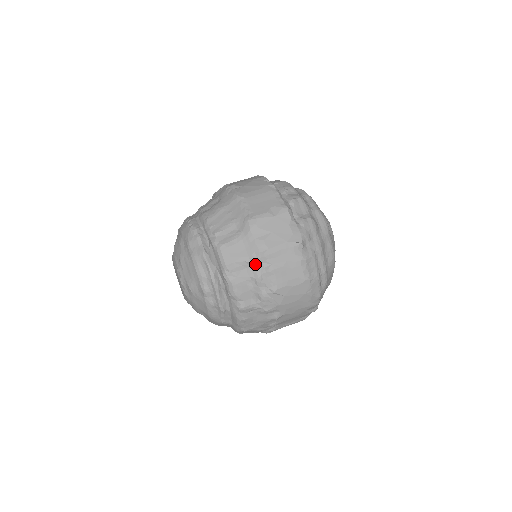
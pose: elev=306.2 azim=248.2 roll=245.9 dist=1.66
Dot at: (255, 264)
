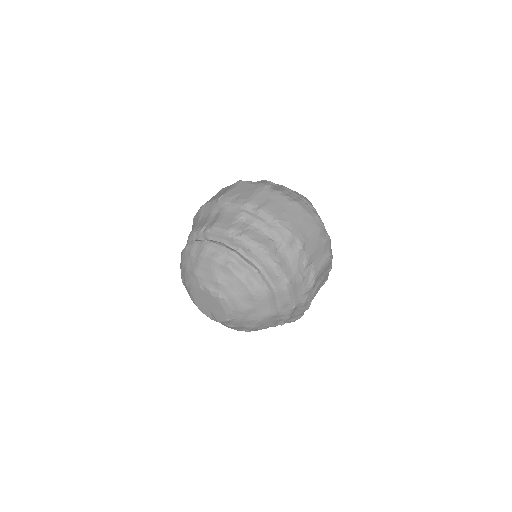
Dot at: (247, 213)
